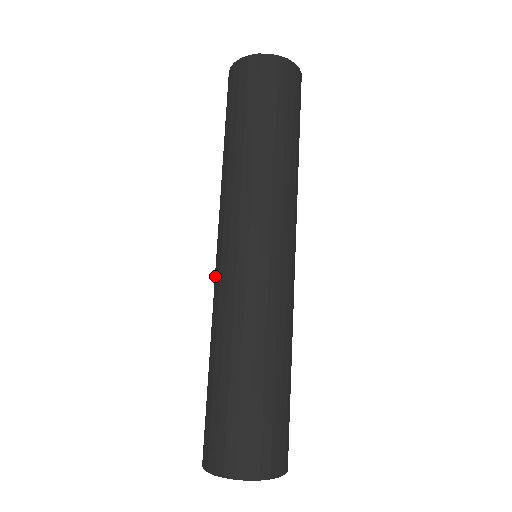
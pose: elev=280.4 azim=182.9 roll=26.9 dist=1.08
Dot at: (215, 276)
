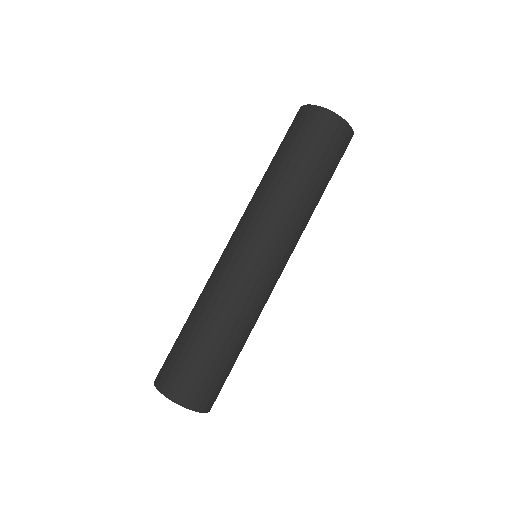
Dot at: (220, 258)
